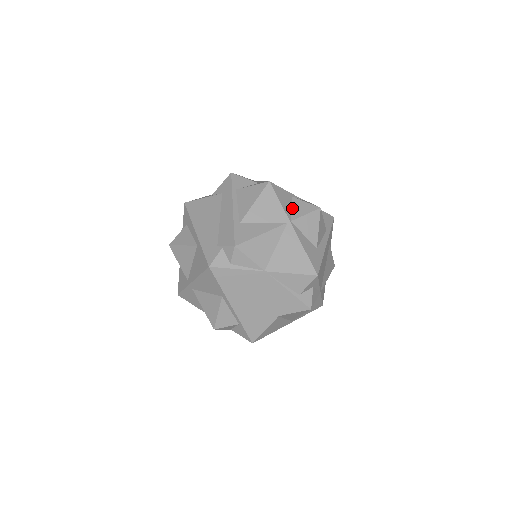
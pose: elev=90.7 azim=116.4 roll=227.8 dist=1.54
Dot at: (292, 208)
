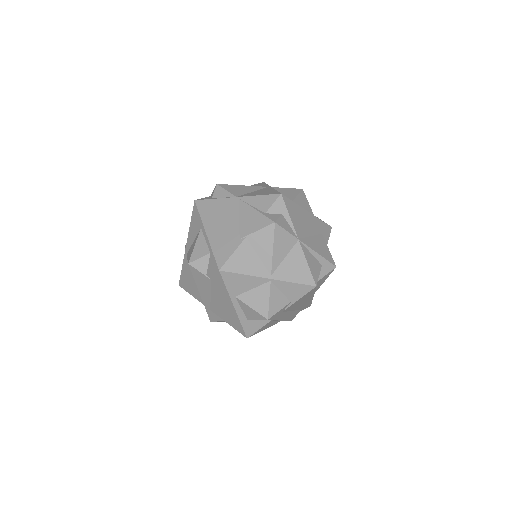
Dot at: occluded
